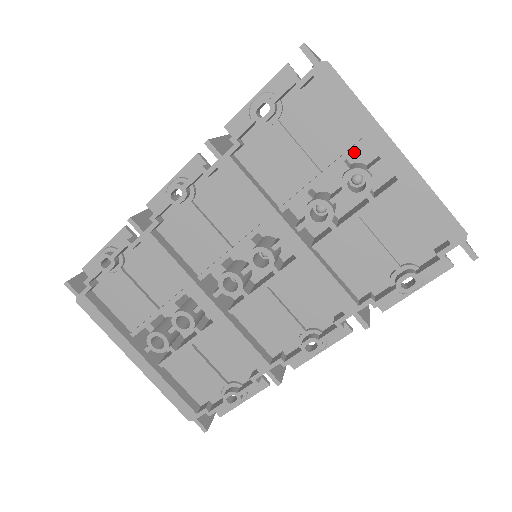
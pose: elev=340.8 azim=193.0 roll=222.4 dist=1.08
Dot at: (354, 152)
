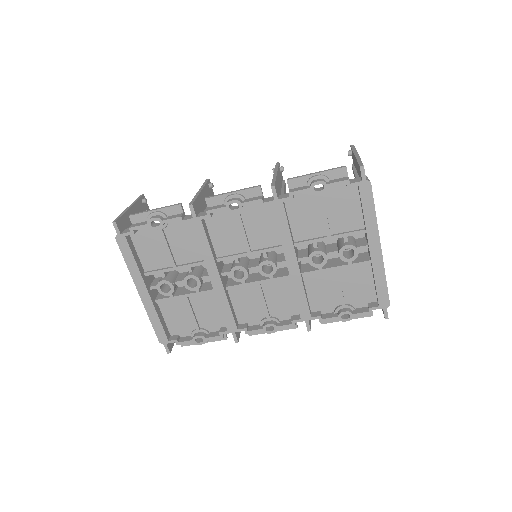
Dot at: (356, 234)
